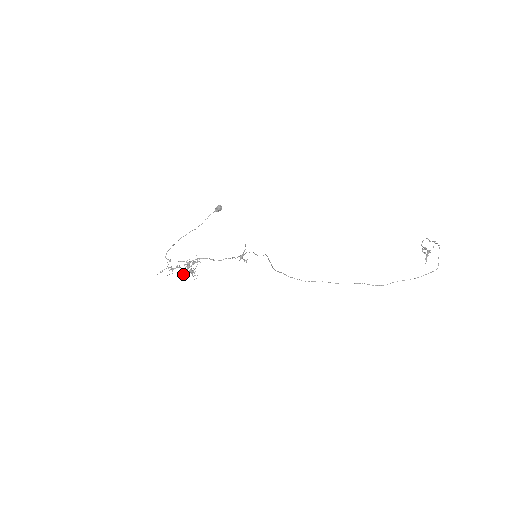
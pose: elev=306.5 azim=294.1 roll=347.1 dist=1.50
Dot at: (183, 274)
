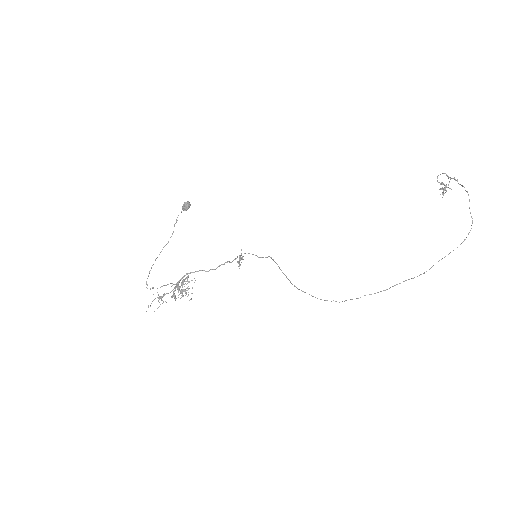
Dot at: (175, 299)
